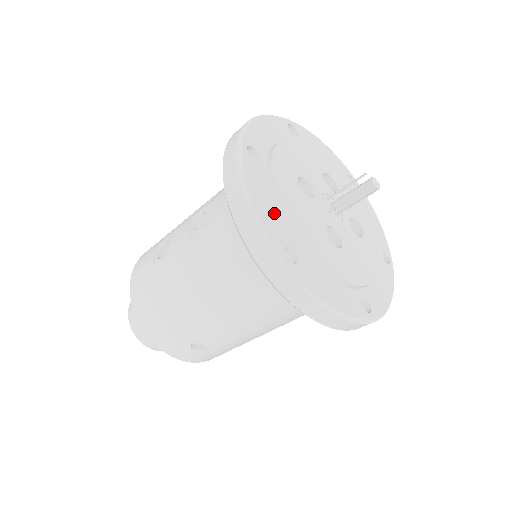
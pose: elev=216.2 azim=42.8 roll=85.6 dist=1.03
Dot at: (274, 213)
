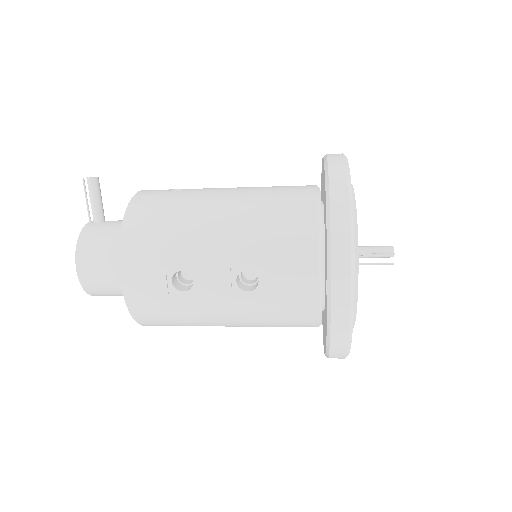
Dot at: occluded
